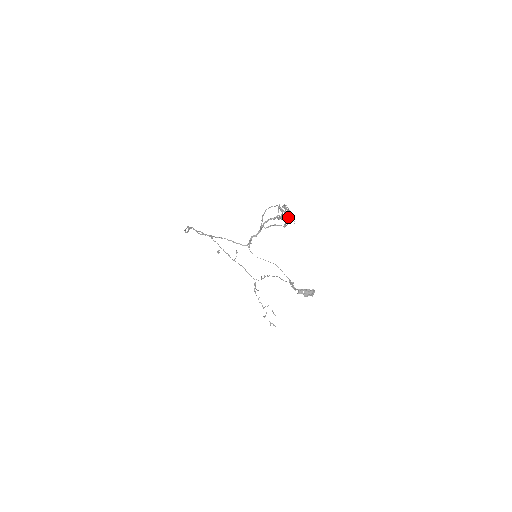
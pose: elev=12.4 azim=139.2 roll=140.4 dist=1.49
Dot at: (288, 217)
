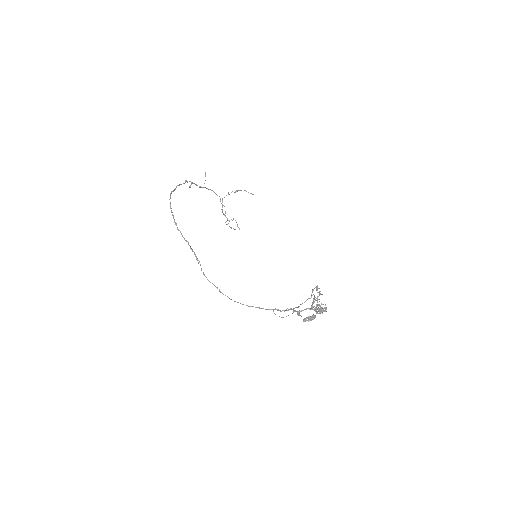
Dot at: (322, 309)
